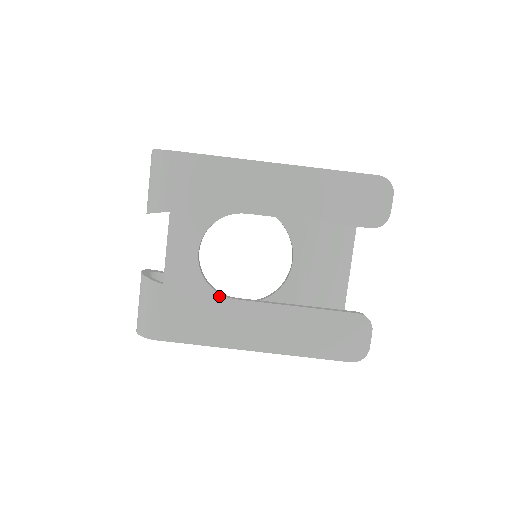
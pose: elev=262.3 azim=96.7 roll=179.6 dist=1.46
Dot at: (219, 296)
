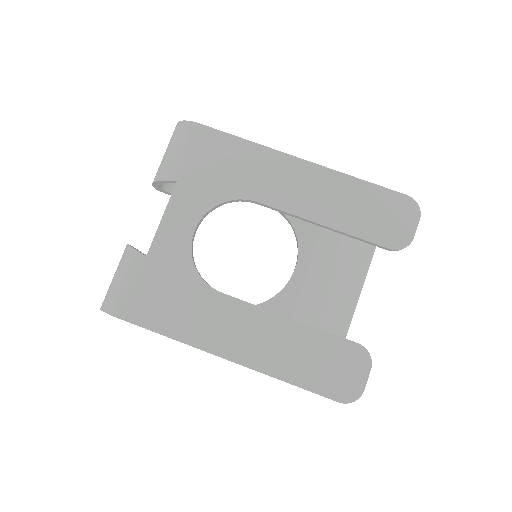
Dot at: (204, 284)
